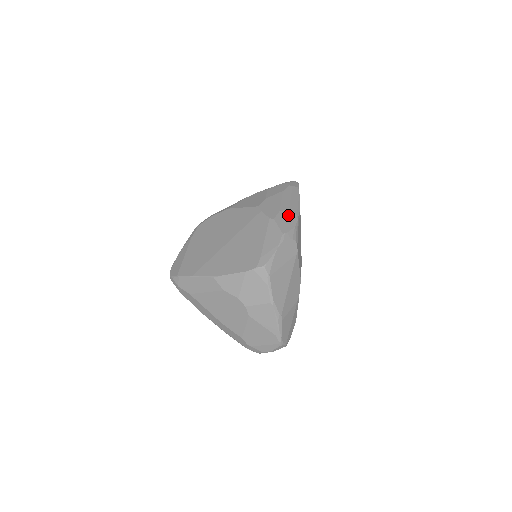
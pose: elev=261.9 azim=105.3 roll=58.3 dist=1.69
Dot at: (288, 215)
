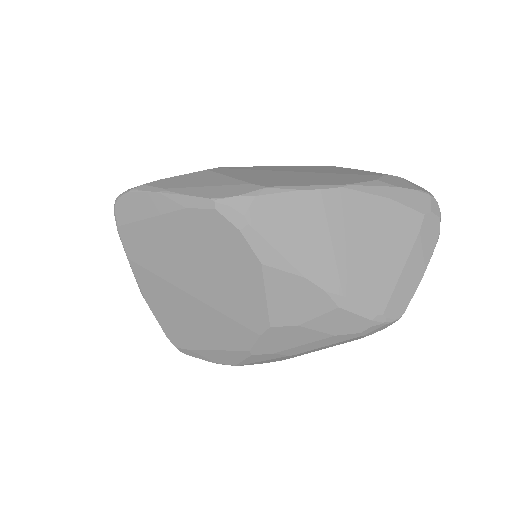
Dot at: (276, 359)
